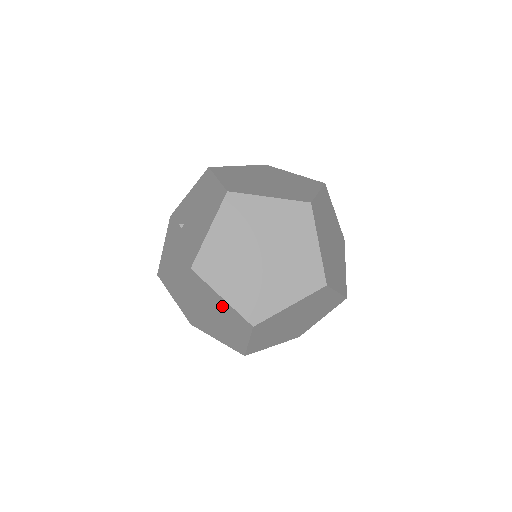
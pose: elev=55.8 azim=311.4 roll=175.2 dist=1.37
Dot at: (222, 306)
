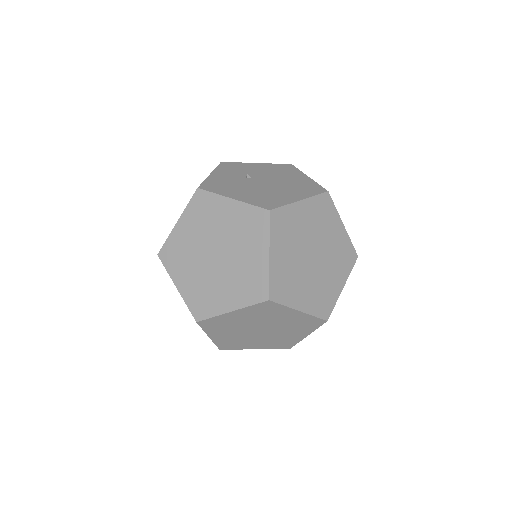
Dot at: (254, 262)
